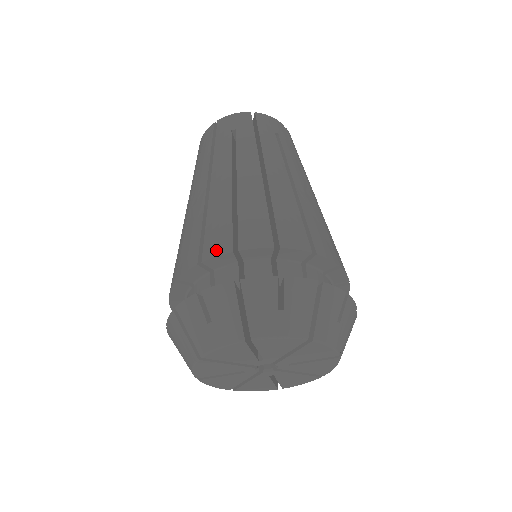
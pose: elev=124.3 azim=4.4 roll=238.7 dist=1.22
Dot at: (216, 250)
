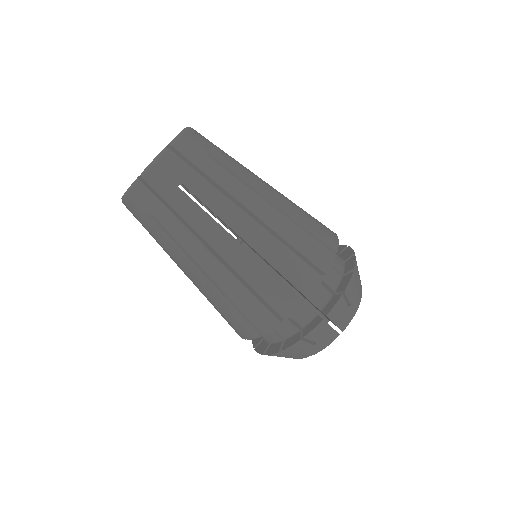
Dot at: (290, 308)
